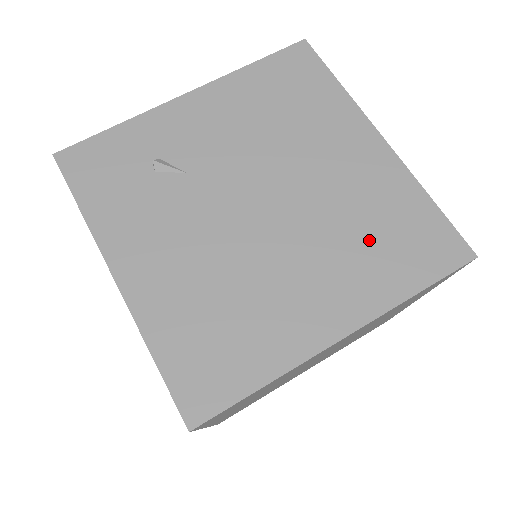
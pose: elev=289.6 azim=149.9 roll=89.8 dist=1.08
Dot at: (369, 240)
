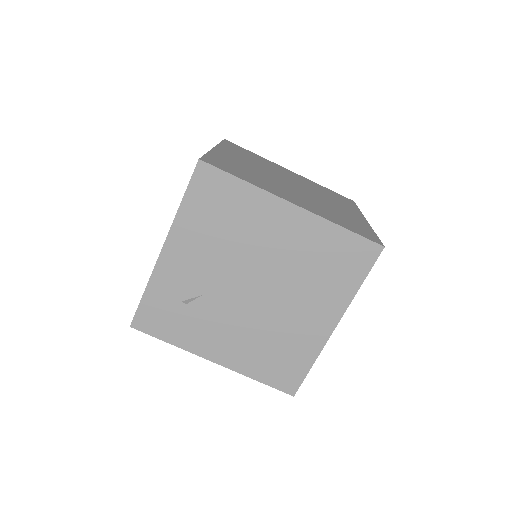
Dot at: (321, 273)
